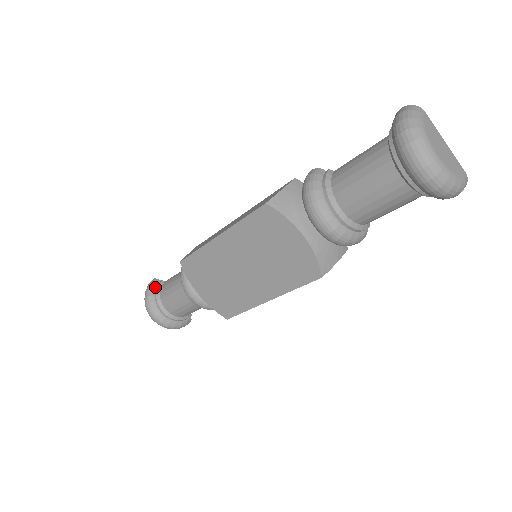
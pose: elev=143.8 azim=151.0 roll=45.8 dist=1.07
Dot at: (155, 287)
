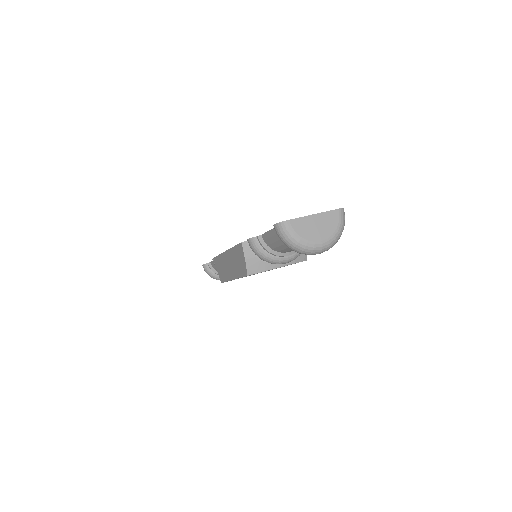
Dot at: (210, 270)
